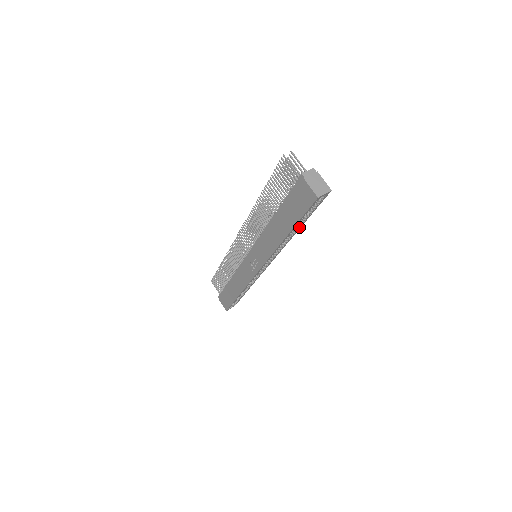
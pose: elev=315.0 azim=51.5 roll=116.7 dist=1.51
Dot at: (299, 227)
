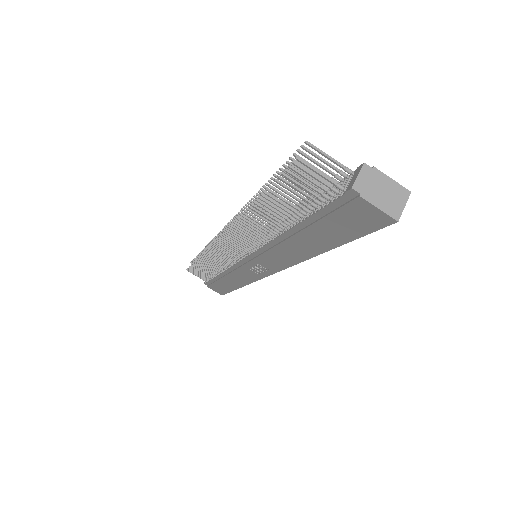
Dot at: occluded
